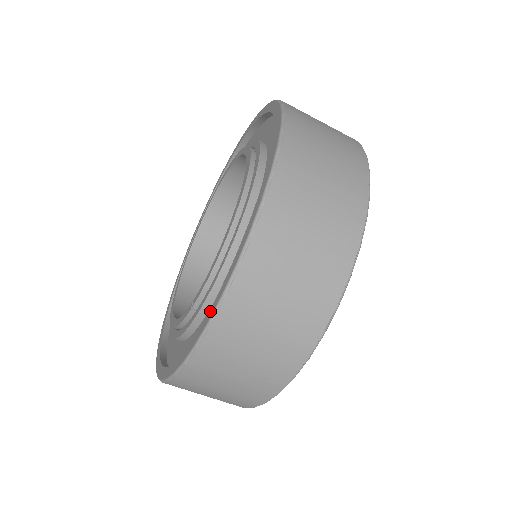
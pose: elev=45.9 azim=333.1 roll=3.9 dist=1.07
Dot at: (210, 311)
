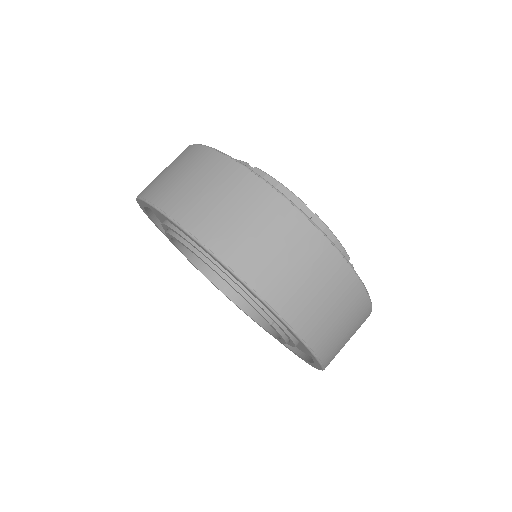
Dot at: occluded
